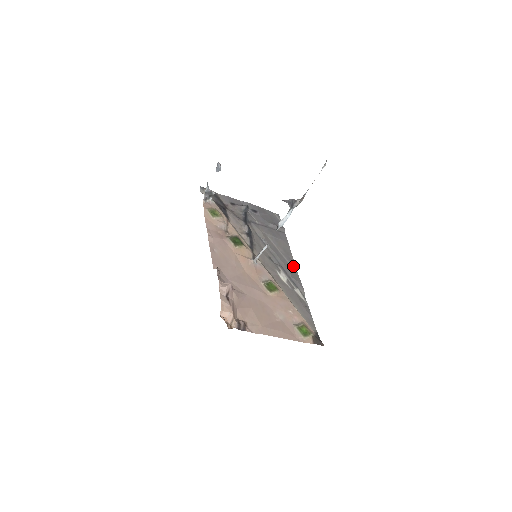
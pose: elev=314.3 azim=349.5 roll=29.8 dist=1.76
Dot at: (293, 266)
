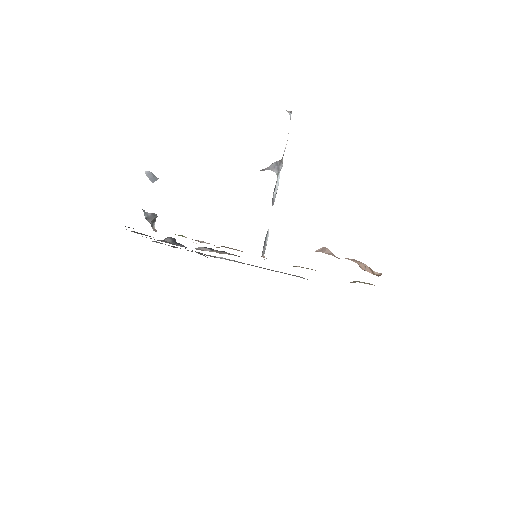
Dot at: occluded
